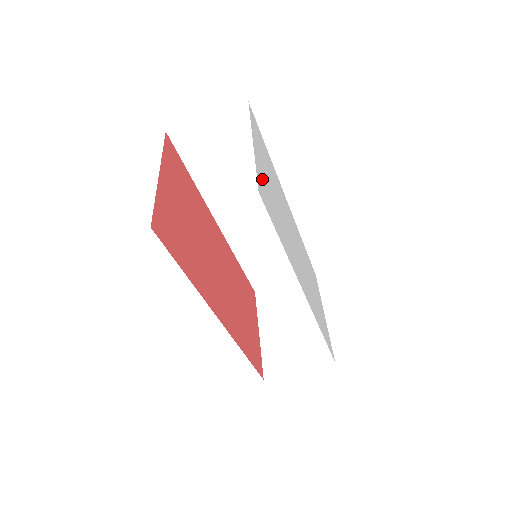
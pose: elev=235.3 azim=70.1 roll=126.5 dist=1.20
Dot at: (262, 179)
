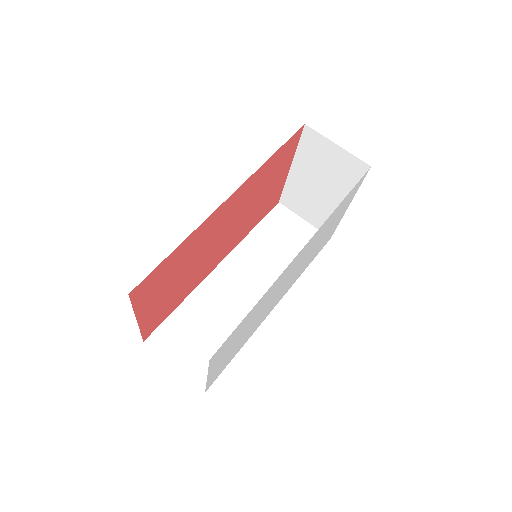
Dot at: (351, 198)
